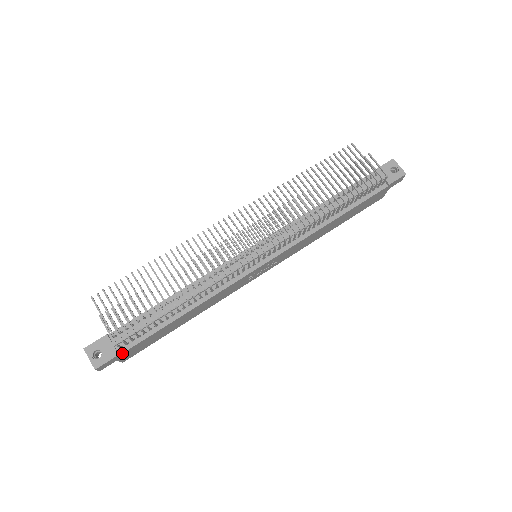
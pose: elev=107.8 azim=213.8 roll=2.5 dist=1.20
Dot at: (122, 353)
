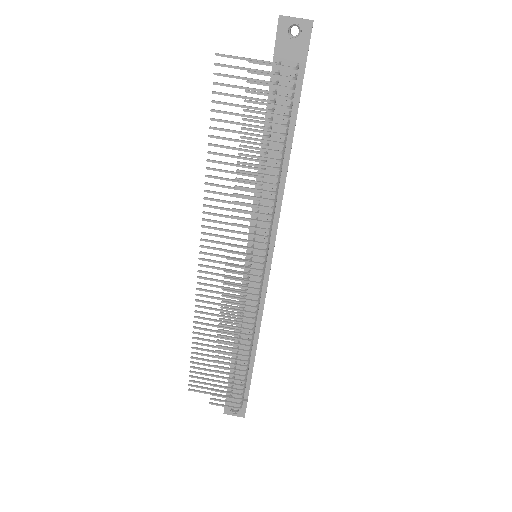
Dot at: occluded
